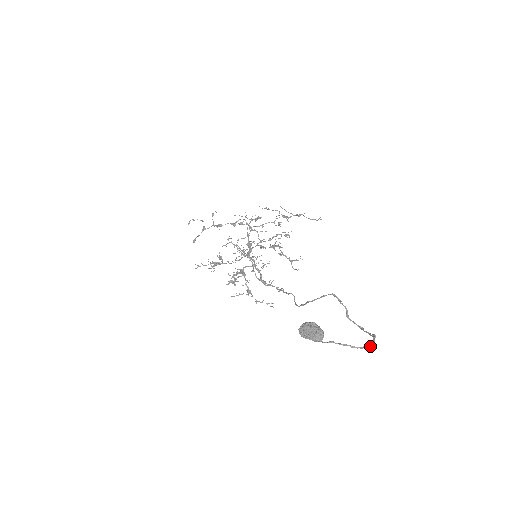
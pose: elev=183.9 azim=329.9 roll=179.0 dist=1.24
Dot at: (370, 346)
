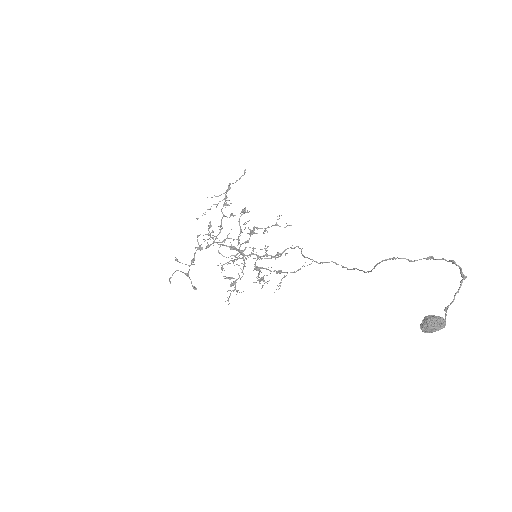
Dot at: (463, 275)
